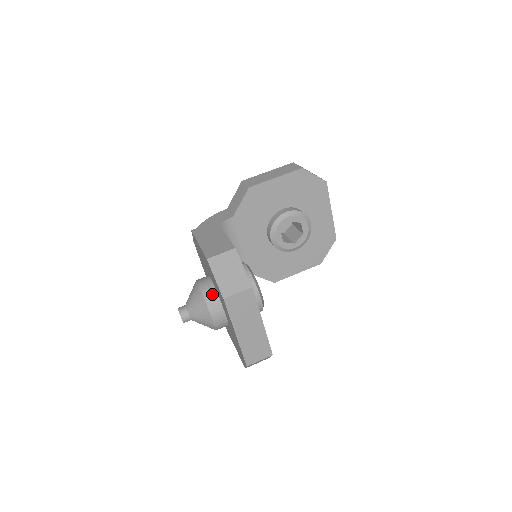
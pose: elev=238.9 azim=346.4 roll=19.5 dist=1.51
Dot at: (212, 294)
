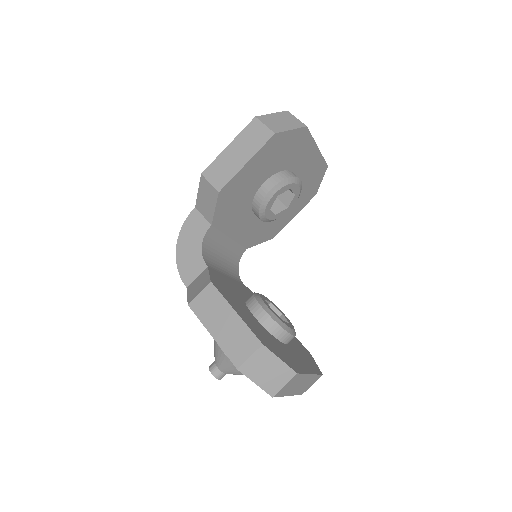
Dot at: occluded
